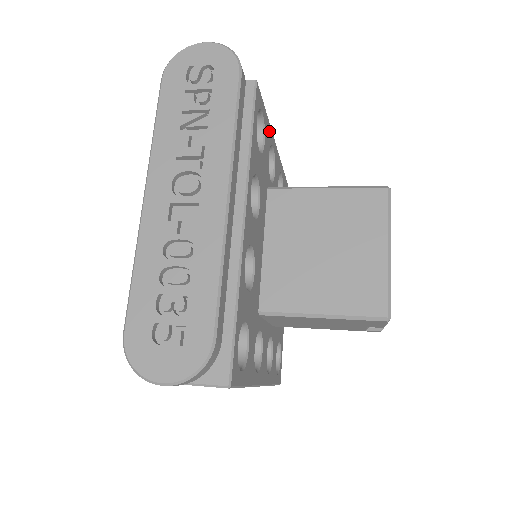
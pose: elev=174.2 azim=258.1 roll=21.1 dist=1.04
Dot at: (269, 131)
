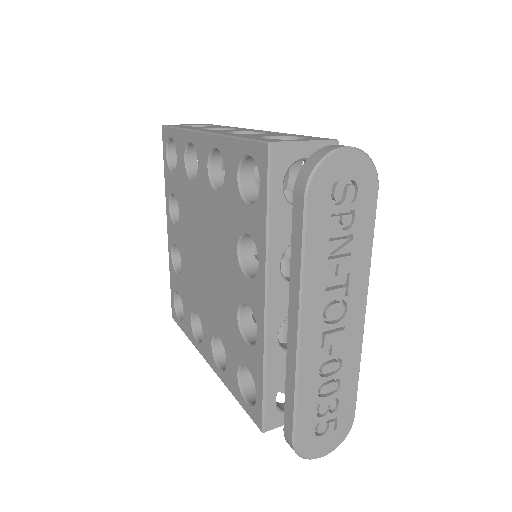
Dot at: occluded
